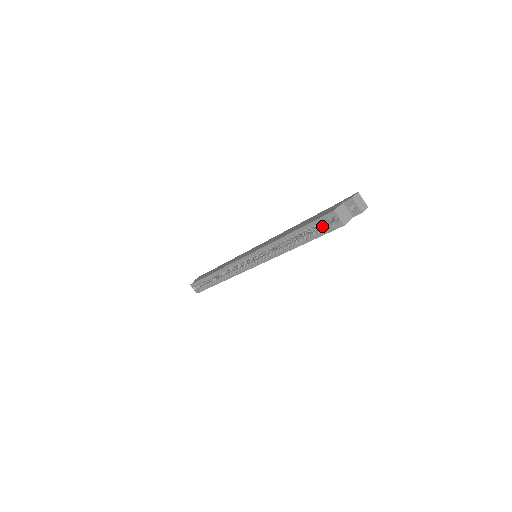
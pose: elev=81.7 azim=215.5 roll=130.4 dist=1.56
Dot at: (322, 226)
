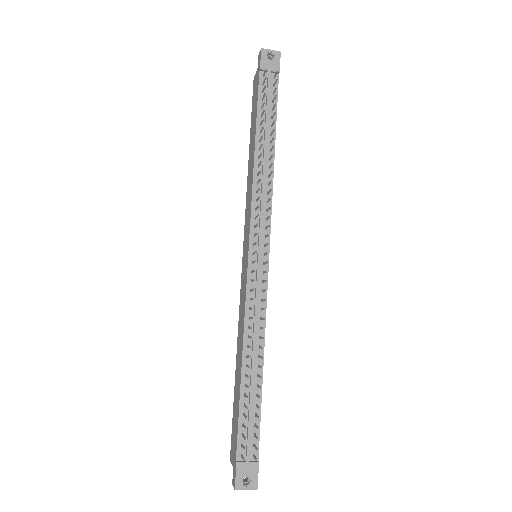
Dot at: occluded
